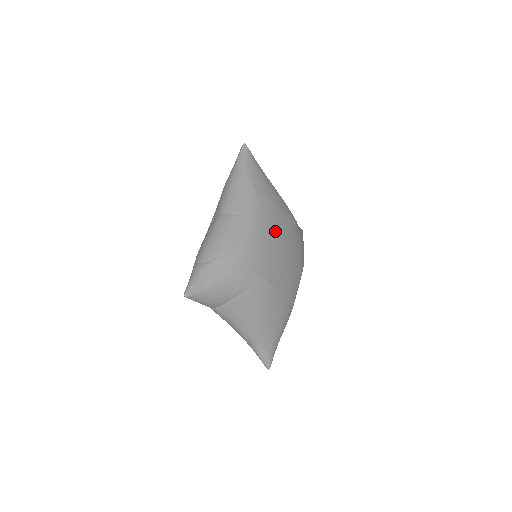
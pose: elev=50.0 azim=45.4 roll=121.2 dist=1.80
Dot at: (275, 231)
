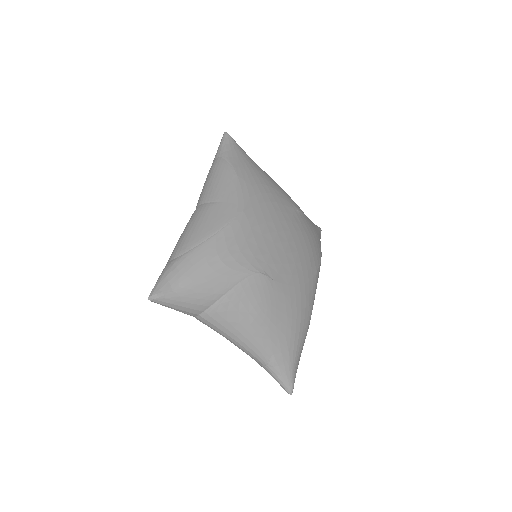
Dot at: (267, 217)
